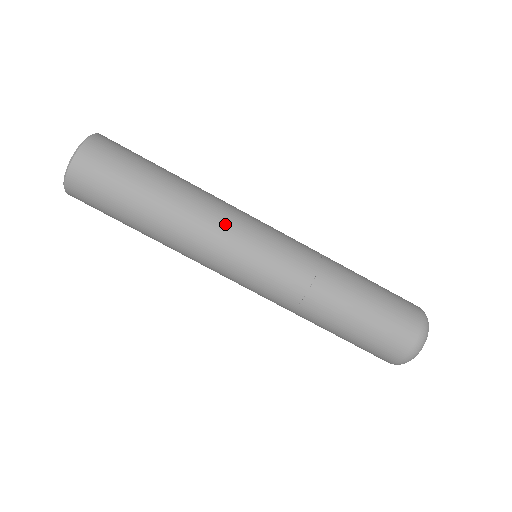
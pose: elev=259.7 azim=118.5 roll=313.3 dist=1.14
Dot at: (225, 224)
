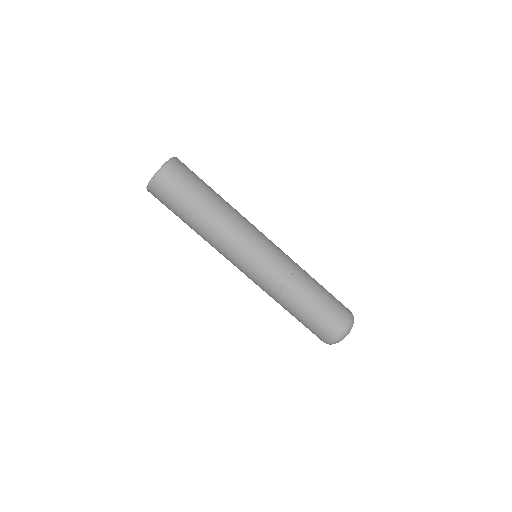
Dot at: (231, 245)
